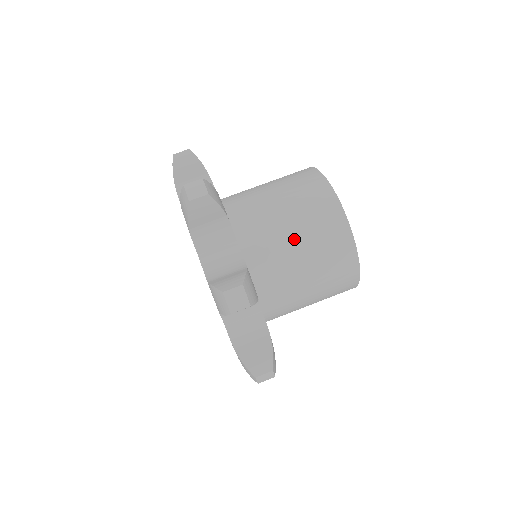
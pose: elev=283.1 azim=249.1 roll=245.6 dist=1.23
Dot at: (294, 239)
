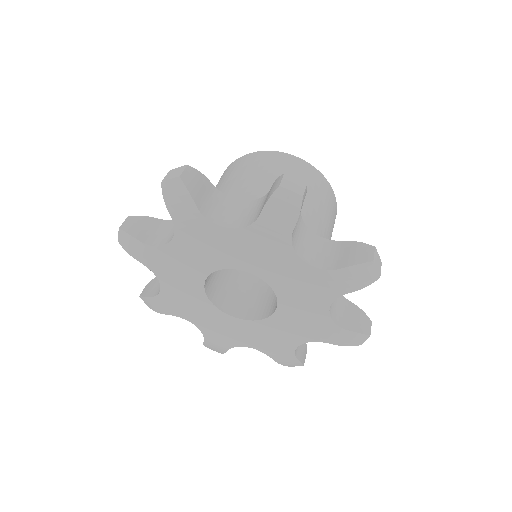
Dot at: (221, 188)
